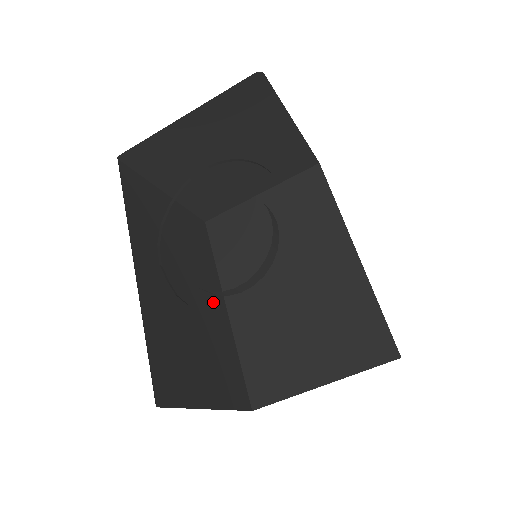
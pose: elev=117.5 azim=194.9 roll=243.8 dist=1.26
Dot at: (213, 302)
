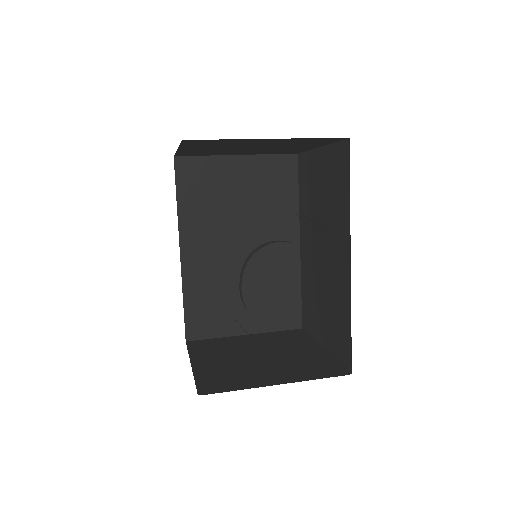
Dot at: occluded
